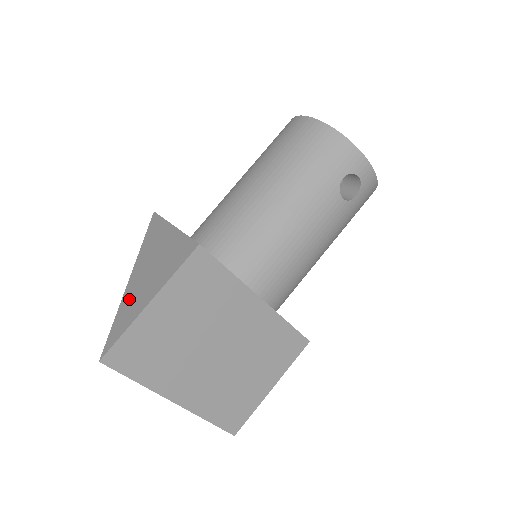
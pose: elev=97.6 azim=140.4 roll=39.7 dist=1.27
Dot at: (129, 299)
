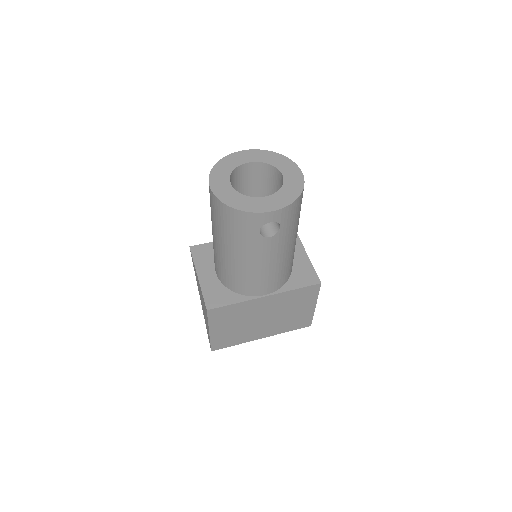
Dot at: (205, 320)
